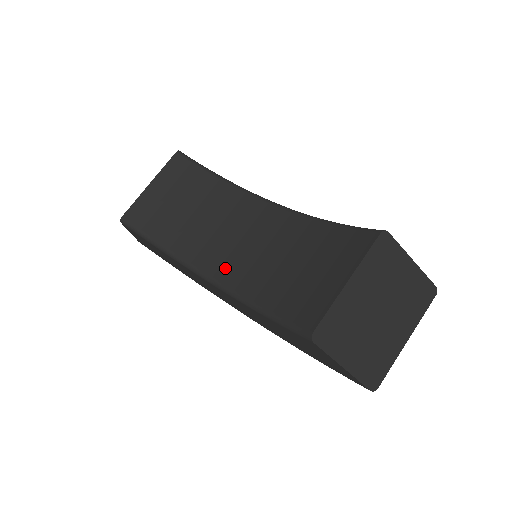
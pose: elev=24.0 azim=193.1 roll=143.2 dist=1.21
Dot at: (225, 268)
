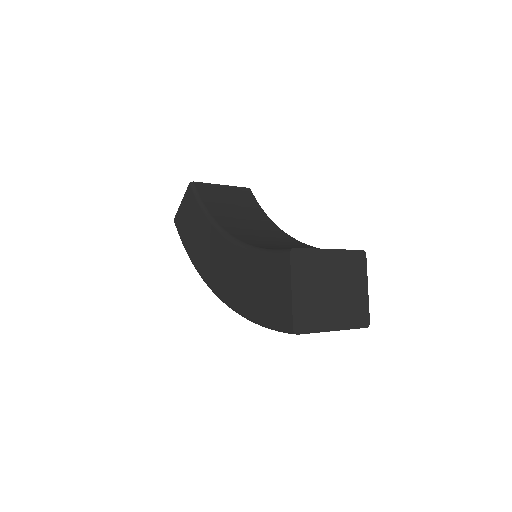
Dot at: (240, 234)
